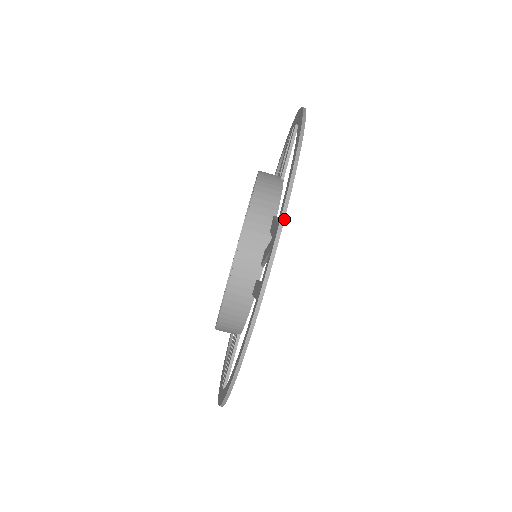
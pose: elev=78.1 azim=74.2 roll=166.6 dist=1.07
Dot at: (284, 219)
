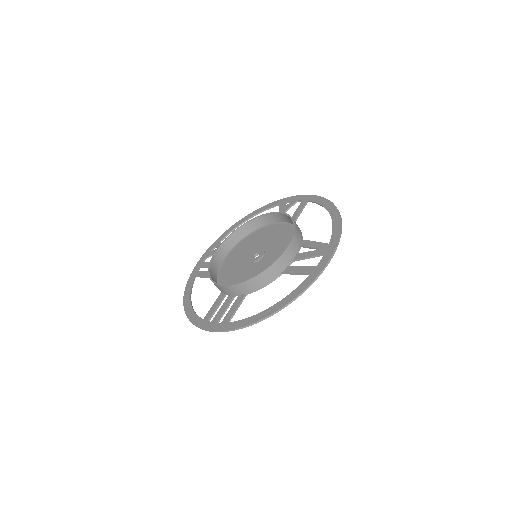
Dot at: occluded
